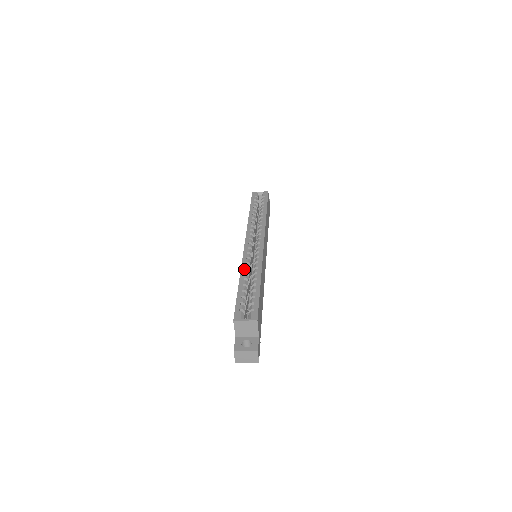
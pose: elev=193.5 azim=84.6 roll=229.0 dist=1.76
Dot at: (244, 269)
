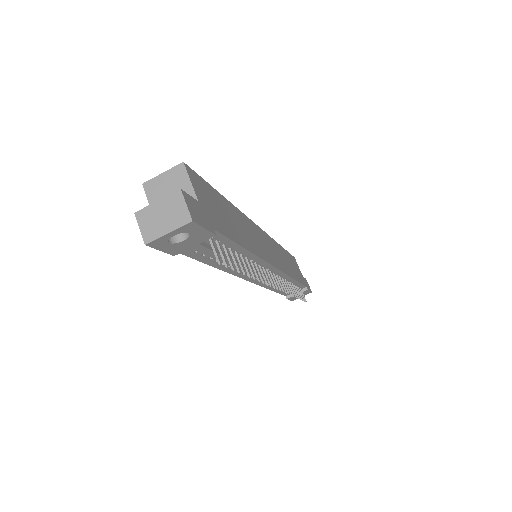
Dot at: occluded
